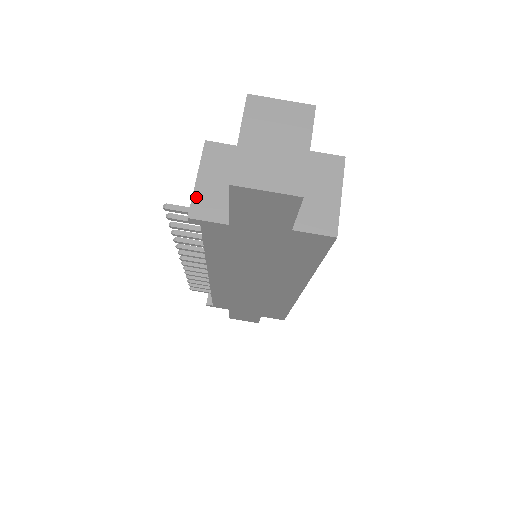
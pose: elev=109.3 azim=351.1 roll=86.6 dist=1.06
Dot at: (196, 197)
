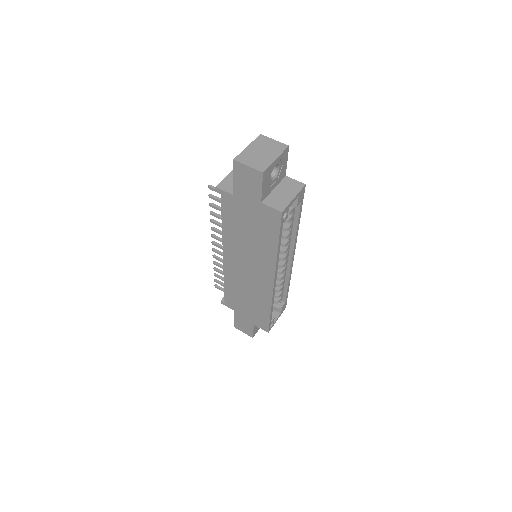
Dot at: (224, 181)
